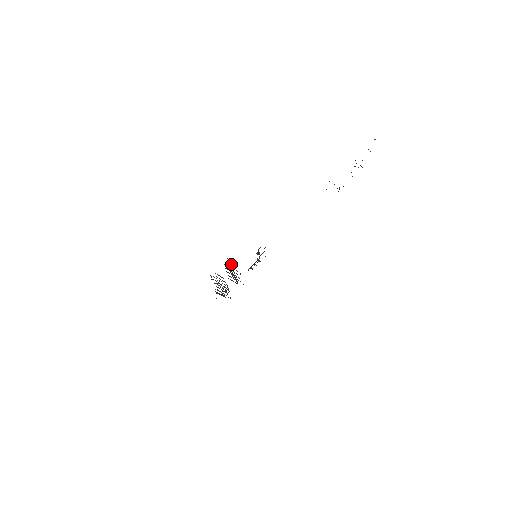
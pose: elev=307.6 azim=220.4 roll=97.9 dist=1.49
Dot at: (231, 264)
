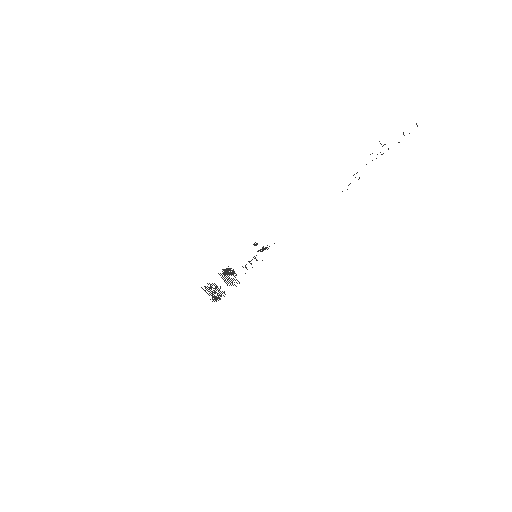
Dot at: (234, 276)
